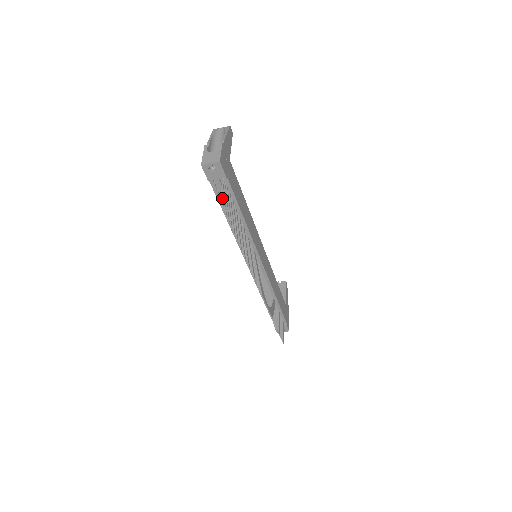
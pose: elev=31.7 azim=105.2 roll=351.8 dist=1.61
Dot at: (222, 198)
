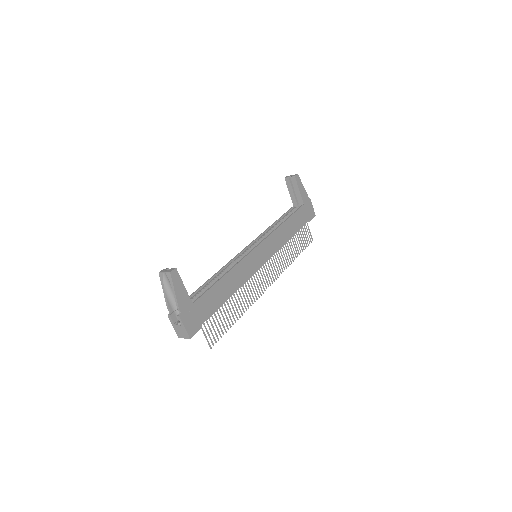
Dot at: occluded
